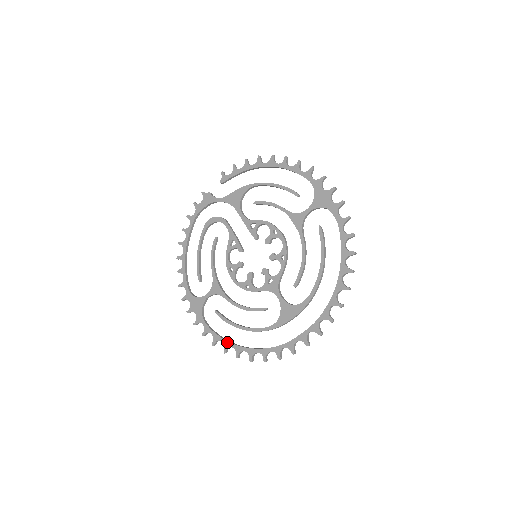
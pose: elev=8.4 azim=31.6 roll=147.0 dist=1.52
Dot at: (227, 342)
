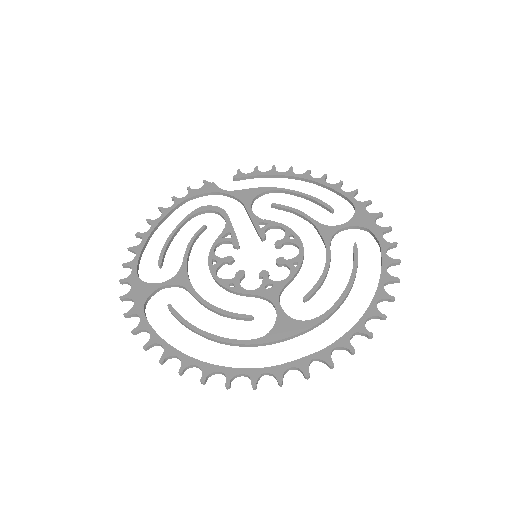
Dot at: (171, 347)
